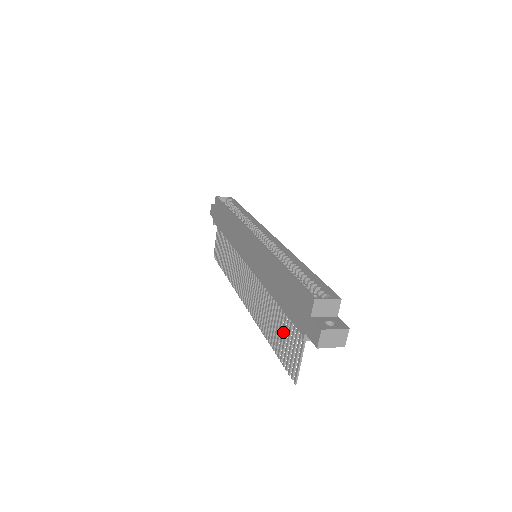
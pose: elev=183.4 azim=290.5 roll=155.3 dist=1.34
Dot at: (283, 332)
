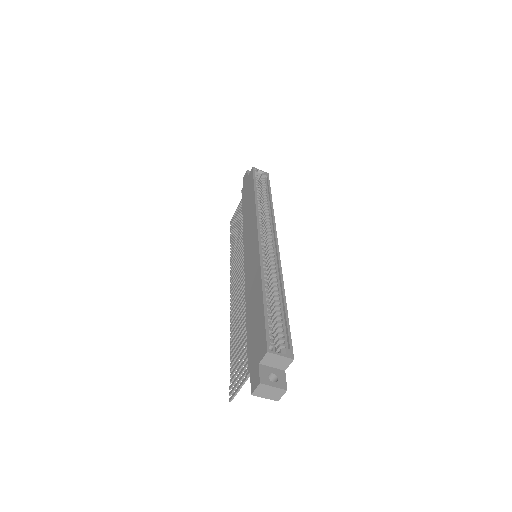
Dot at: (241, 349)
